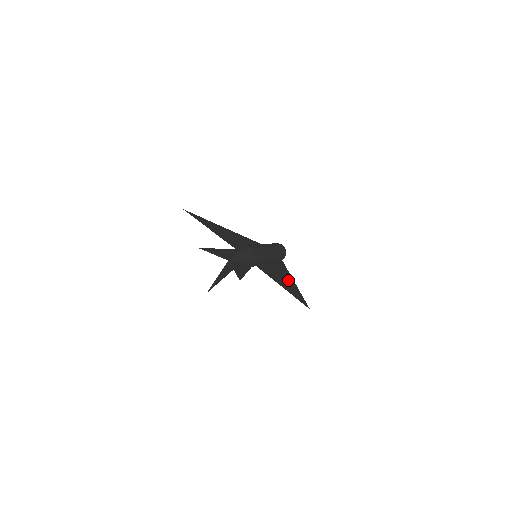
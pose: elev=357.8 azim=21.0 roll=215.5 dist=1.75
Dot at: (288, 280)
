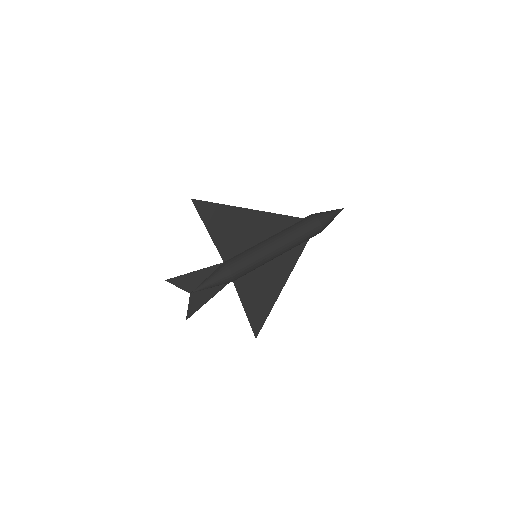
Dot at: (272, 291)
